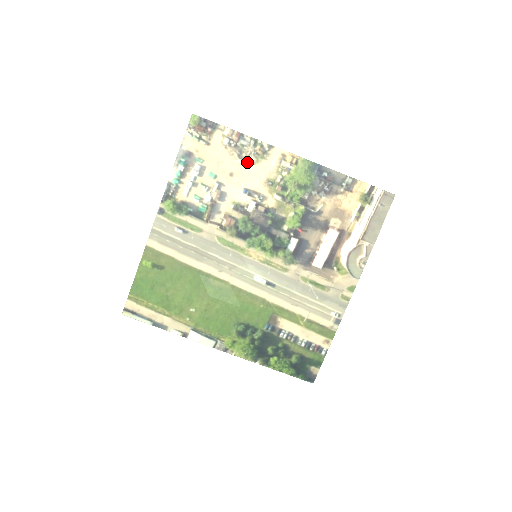
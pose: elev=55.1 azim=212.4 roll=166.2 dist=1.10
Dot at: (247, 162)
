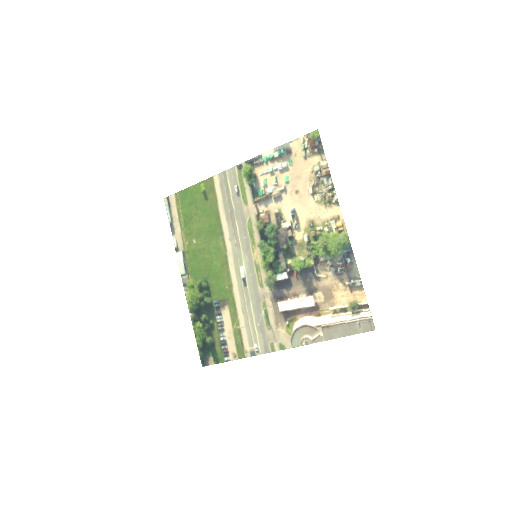
Dot at: (314, 195)
